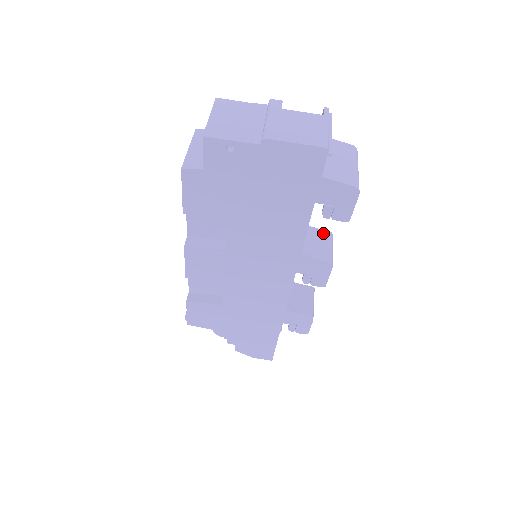
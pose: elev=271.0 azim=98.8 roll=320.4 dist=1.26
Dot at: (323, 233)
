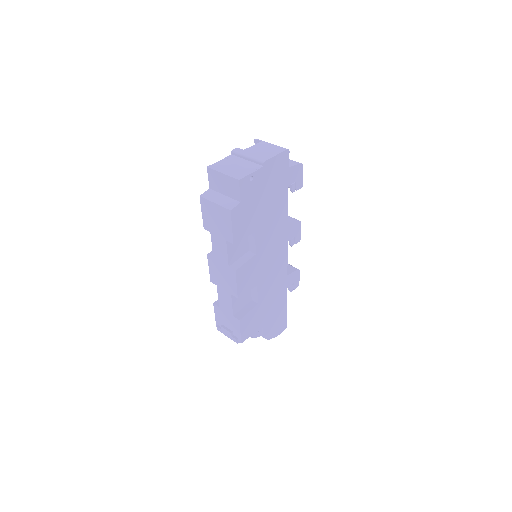
Dot at: occluded
